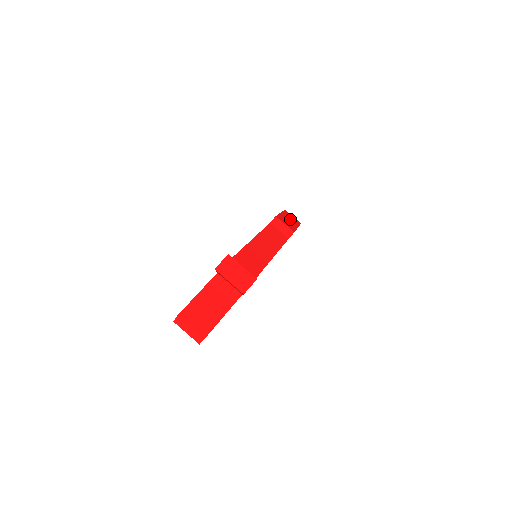
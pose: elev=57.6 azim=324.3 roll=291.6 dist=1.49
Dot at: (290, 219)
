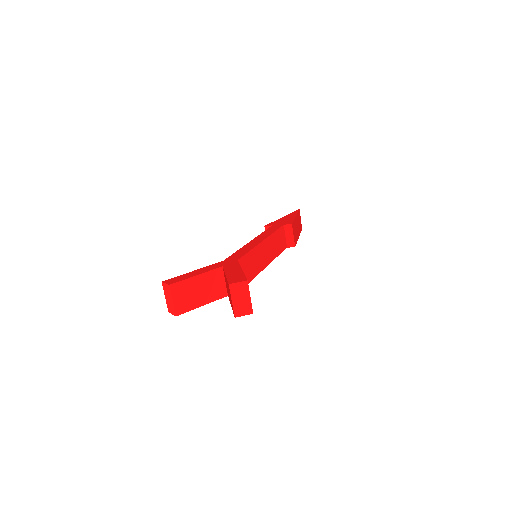
Dot at: (298, 225)
